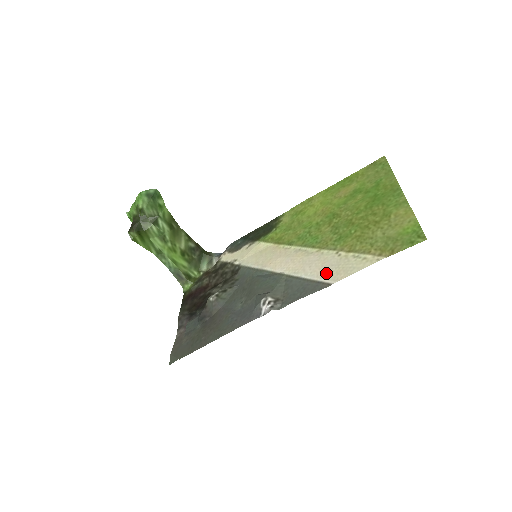
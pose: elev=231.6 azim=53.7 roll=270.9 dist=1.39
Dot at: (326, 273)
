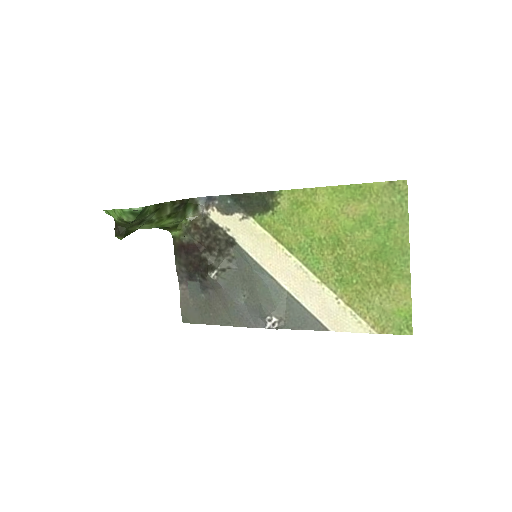
Dot at: (325, 316)
